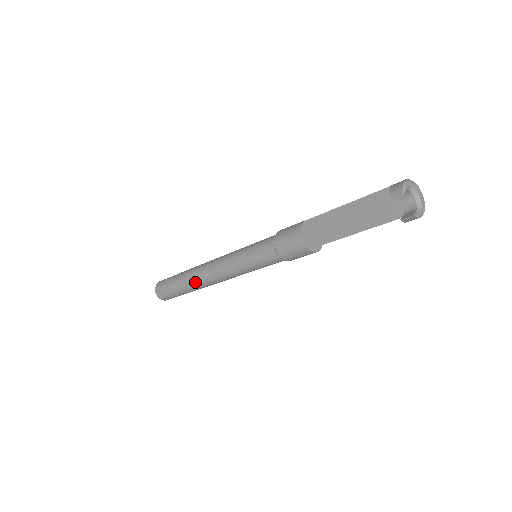
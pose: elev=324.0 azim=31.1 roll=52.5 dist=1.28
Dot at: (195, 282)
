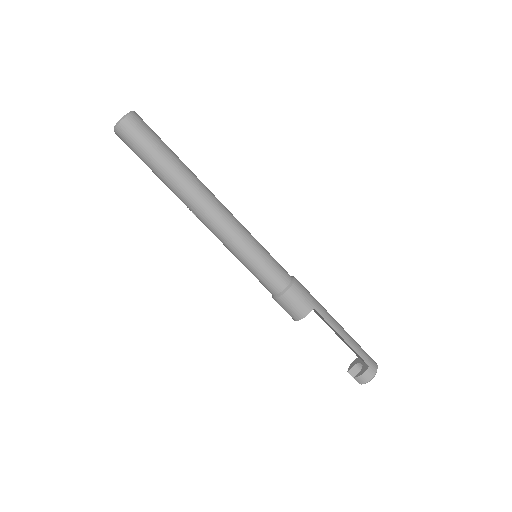
Dot at: occluded
